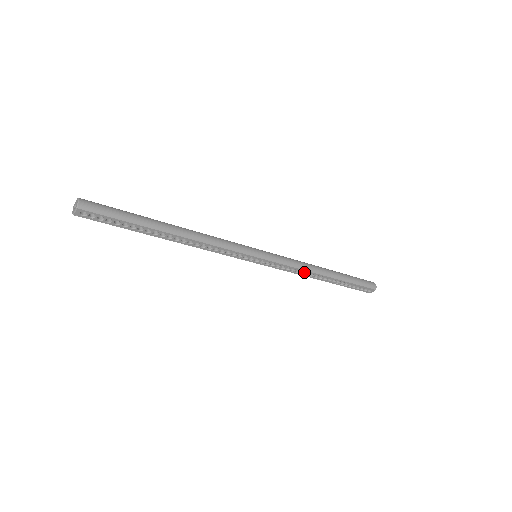
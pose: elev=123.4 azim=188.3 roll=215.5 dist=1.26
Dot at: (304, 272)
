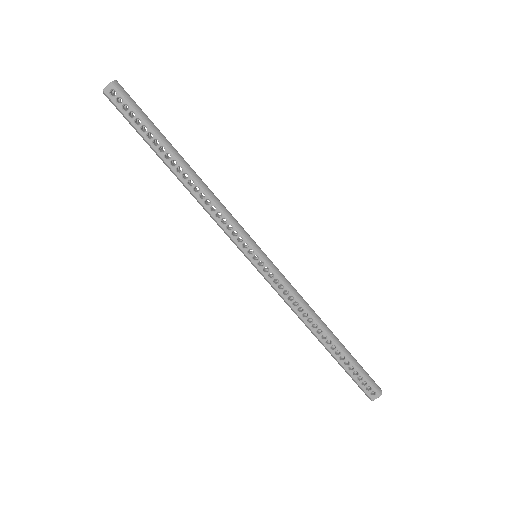
Dot at: (302, 310)
